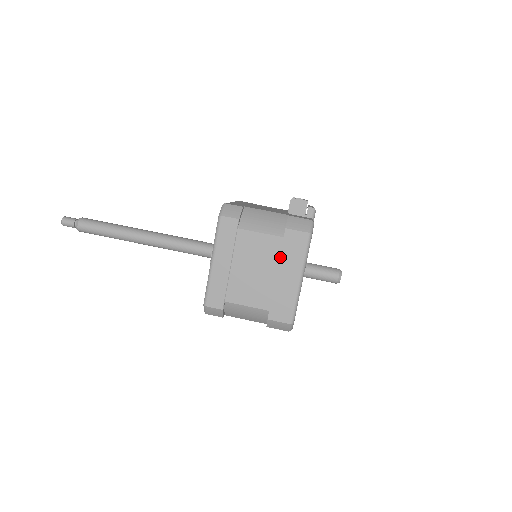
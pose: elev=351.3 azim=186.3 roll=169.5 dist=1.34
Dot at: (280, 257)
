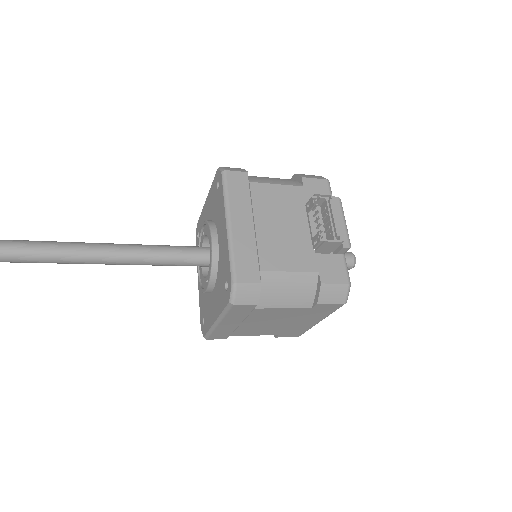
Dot at: (302, 316)
